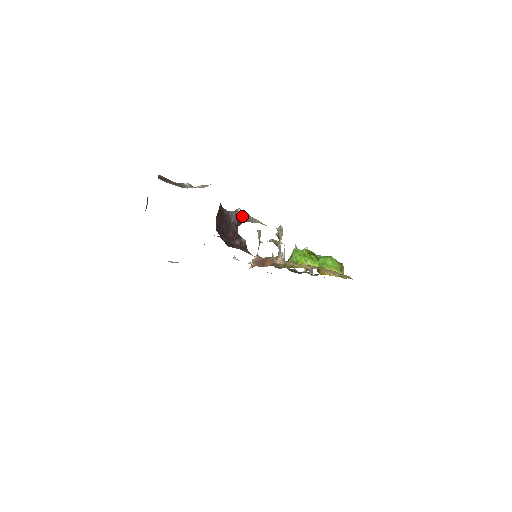
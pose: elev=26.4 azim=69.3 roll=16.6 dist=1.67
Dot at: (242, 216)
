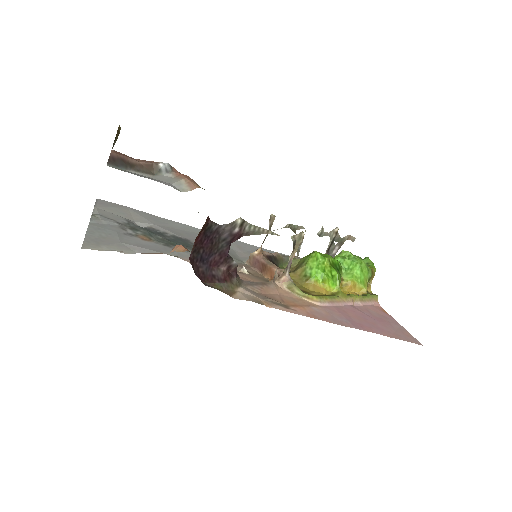
Dot at: (242, 229)
